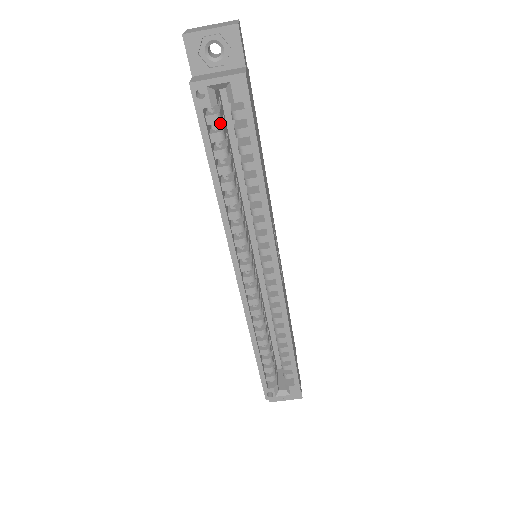
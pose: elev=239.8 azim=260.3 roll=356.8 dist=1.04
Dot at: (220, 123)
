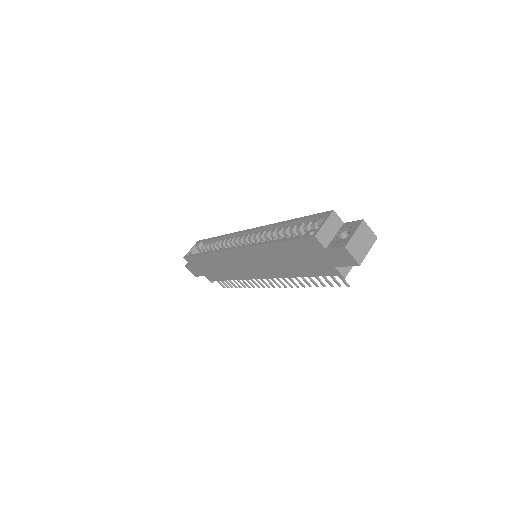
Dot at: occluded
